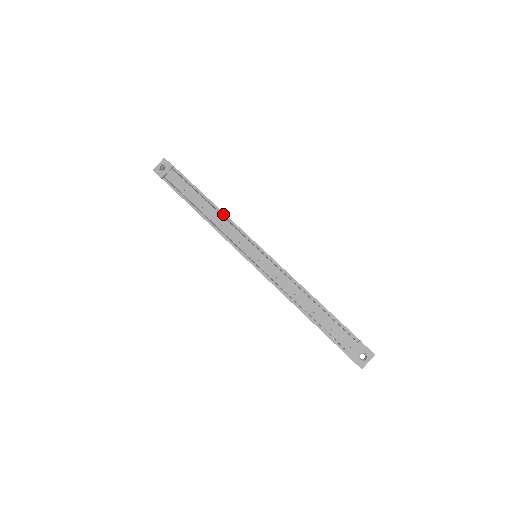
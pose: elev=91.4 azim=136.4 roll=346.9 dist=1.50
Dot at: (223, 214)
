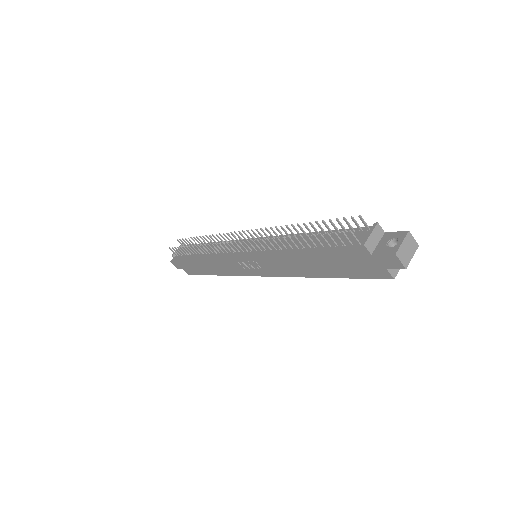
Dot at: (220, 242)
